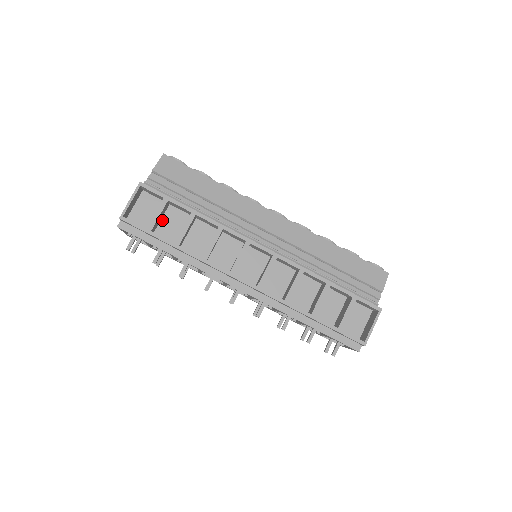
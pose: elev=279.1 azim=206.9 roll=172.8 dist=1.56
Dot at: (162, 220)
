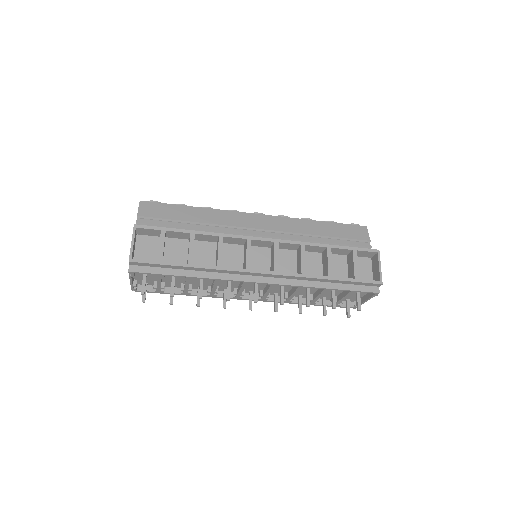
Dot at: (165, 253)
